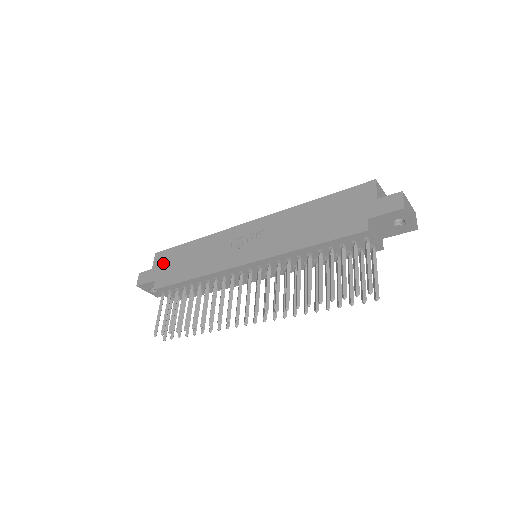
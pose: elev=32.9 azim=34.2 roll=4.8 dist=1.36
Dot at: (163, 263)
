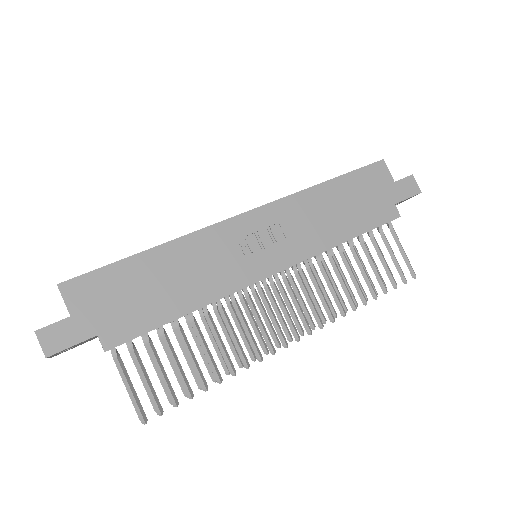
Dot at: (97, 300)
